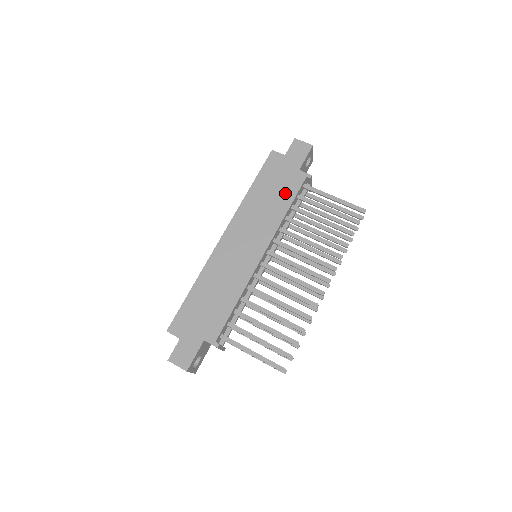
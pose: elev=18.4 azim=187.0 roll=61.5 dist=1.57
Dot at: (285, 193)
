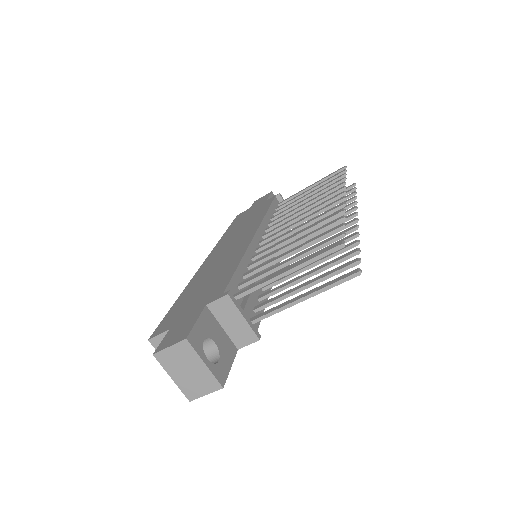
Dot at: (260, 210)
